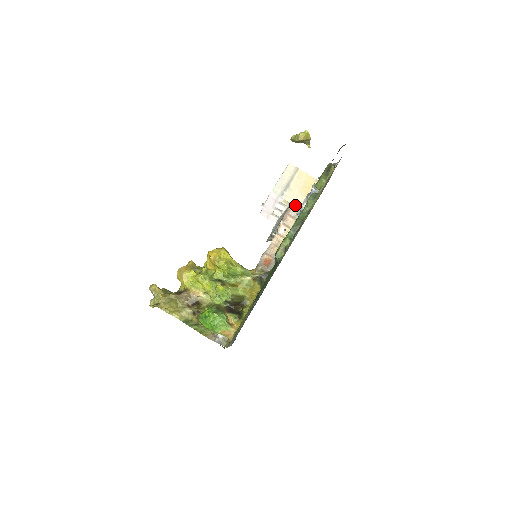
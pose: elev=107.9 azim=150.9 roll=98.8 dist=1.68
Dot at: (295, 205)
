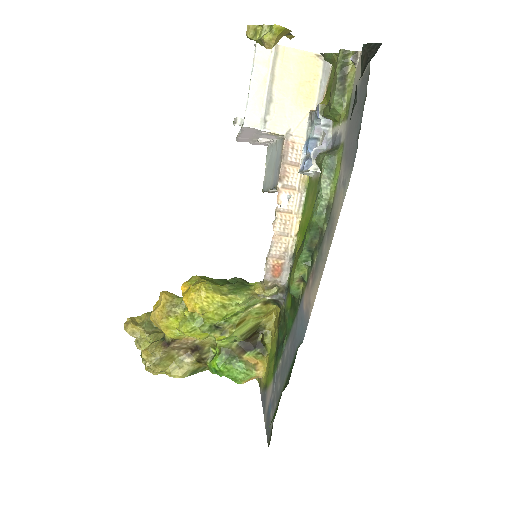
Dot at: (293, 136)
